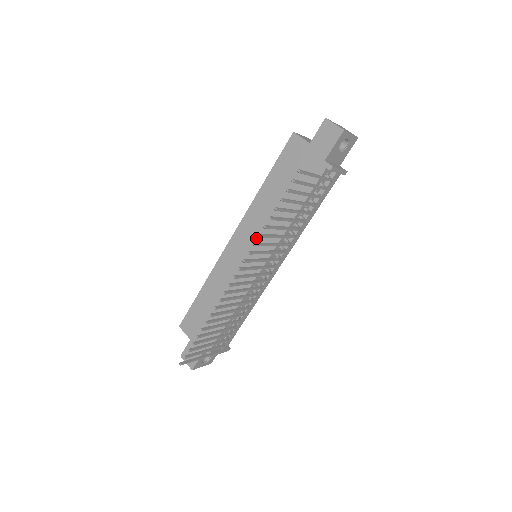
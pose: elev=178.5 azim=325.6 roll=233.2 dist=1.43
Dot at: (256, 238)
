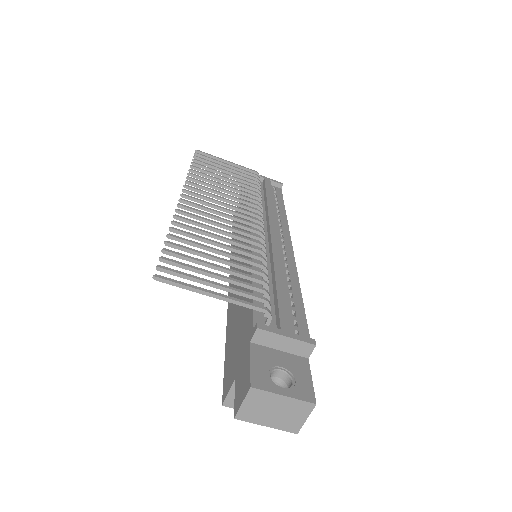
Dot at: occluded
